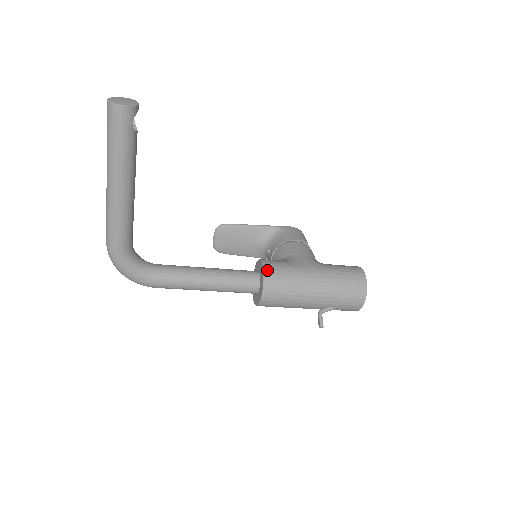
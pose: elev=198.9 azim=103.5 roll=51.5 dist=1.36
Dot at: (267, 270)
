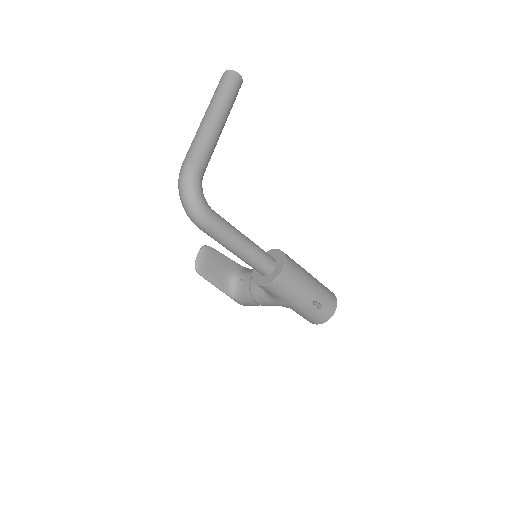
Dot at: occluded
